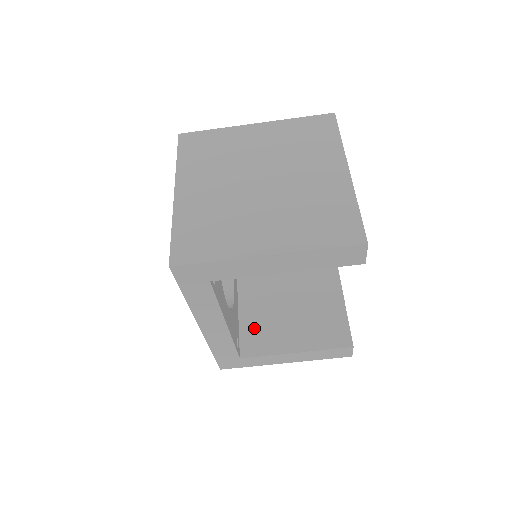
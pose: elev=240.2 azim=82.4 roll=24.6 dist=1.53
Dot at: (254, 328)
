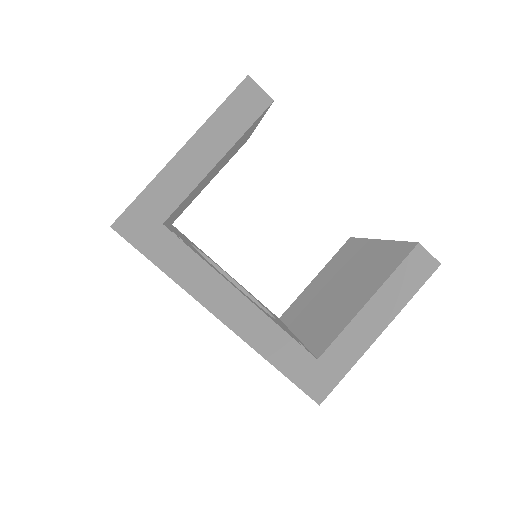
Dot at: (319, 332)
